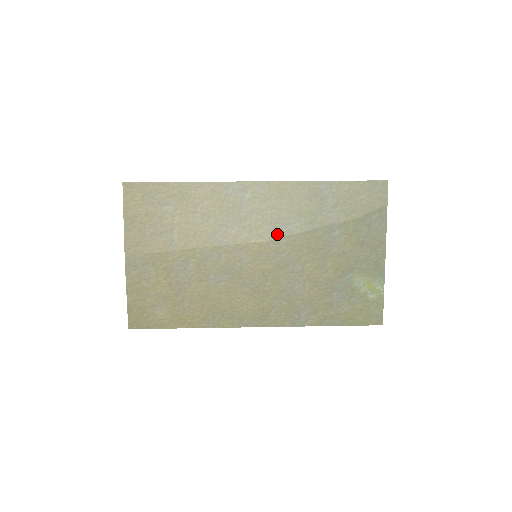
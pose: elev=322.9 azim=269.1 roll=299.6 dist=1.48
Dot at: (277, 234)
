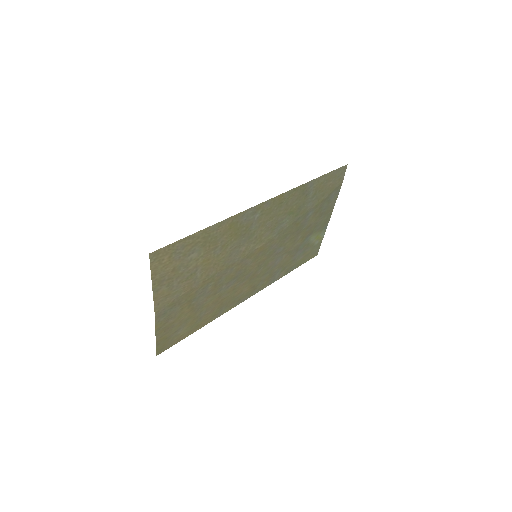
Dot at: (273, 234)
